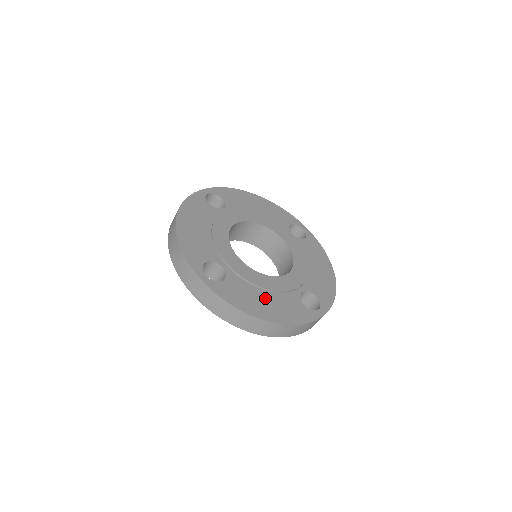
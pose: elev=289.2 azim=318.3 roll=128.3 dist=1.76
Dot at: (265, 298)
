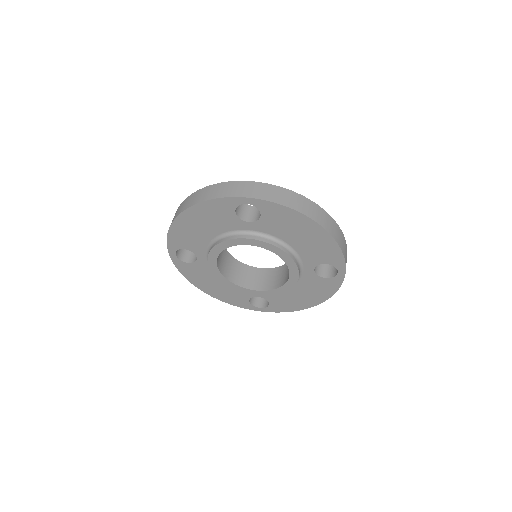
Dot at: occluded
